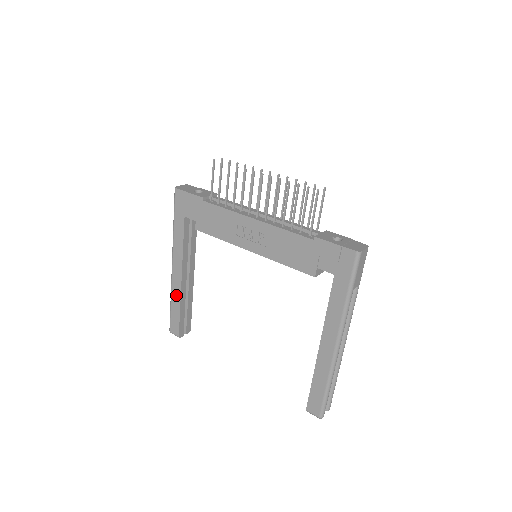
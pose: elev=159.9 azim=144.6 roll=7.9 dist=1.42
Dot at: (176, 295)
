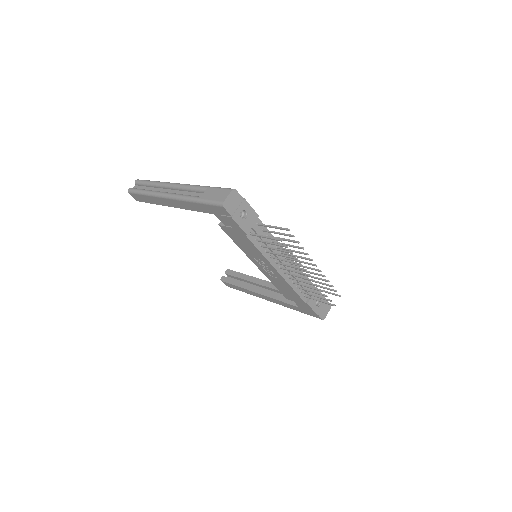
Dot at: (156, 201)
